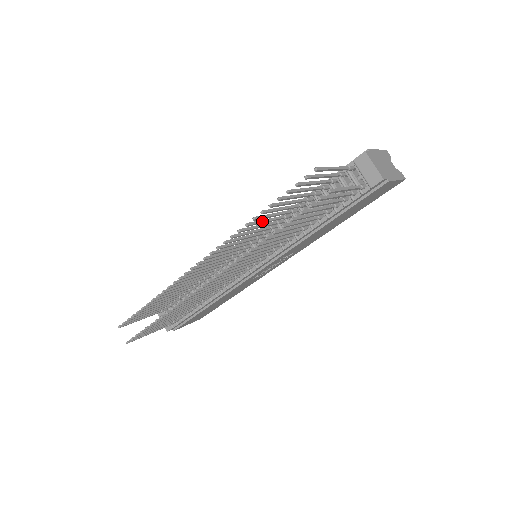
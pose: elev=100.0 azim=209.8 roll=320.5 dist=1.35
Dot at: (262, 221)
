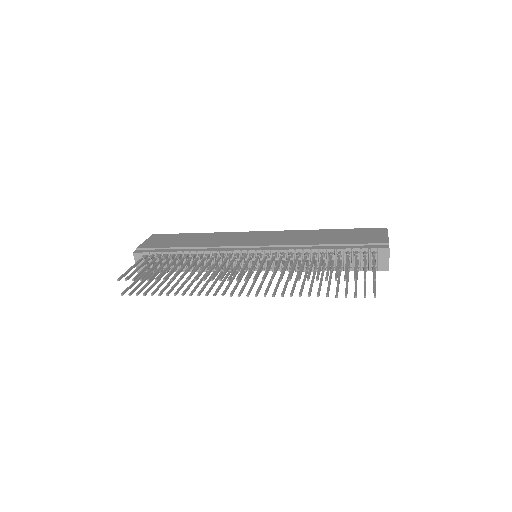
Dot at: (302, 270)
